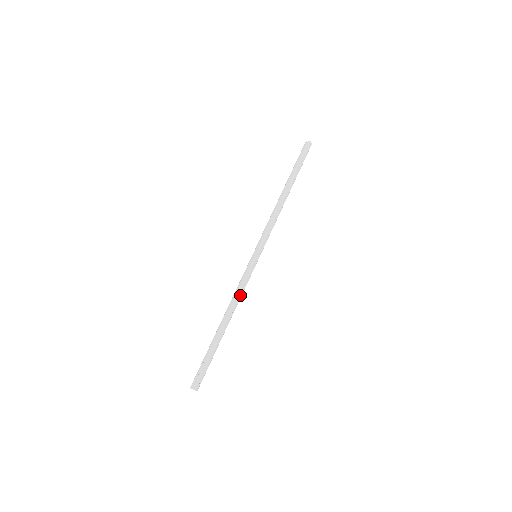
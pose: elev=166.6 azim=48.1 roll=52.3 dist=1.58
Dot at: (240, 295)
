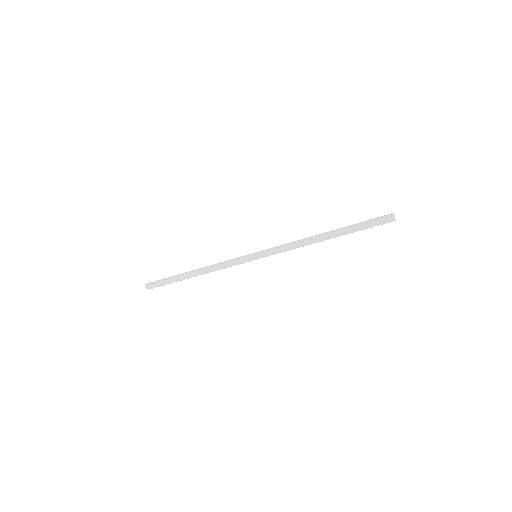
Dot at: (220, 268)
